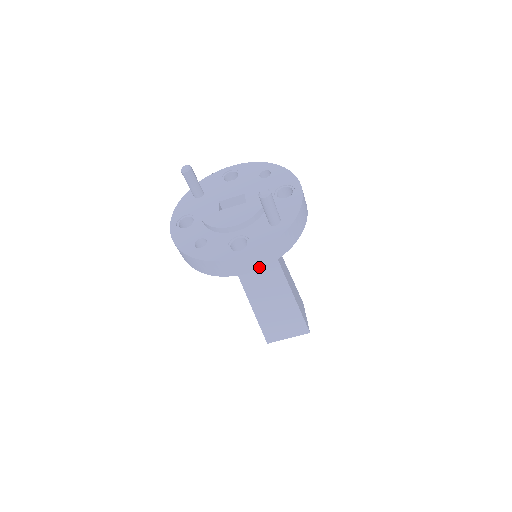
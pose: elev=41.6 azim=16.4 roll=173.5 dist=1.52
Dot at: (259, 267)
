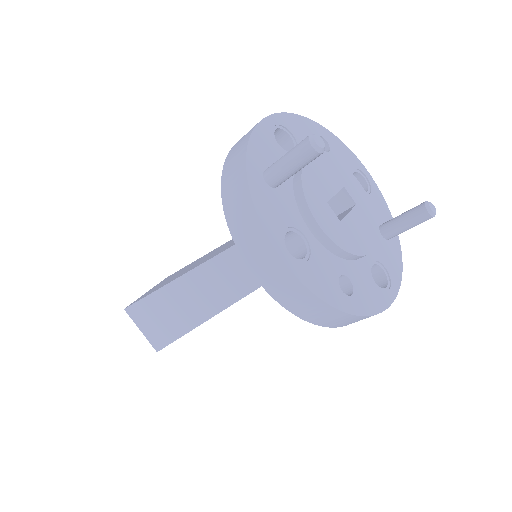
Dot at: occluded
